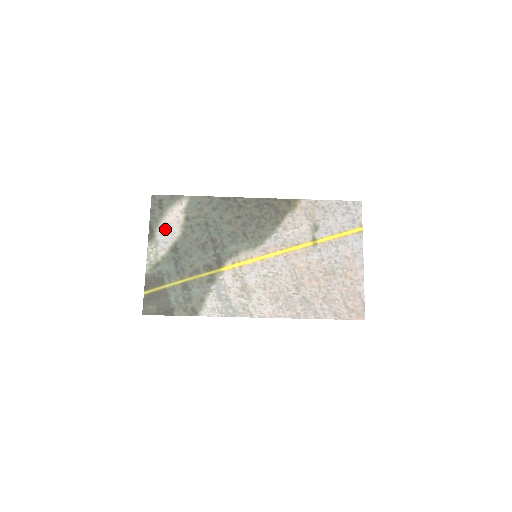
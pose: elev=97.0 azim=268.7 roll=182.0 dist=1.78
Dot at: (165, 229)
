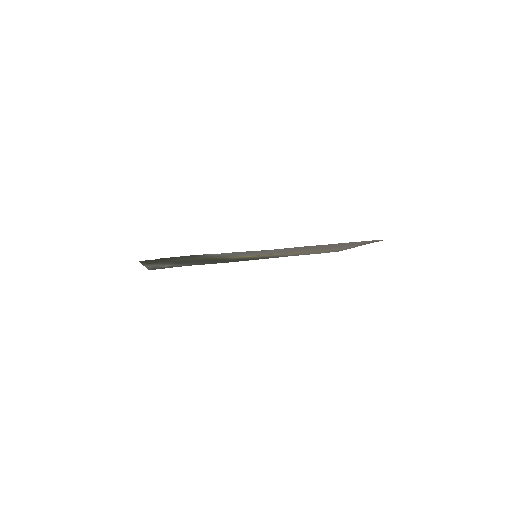
Dot at: occluded
